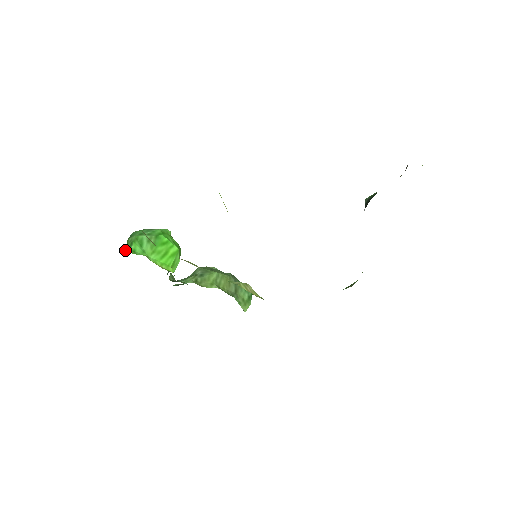
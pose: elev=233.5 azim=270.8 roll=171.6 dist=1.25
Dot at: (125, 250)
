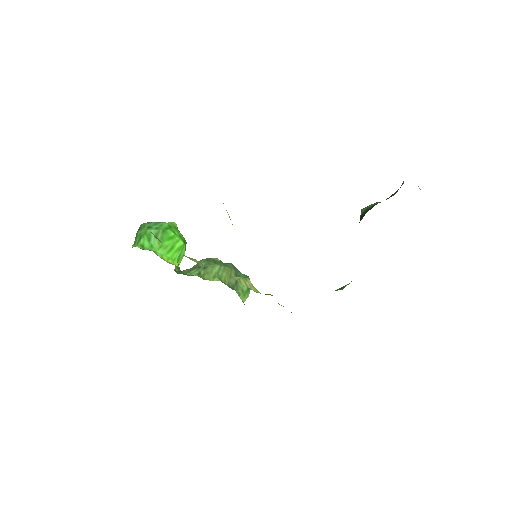
Dot at: (134, 244)
